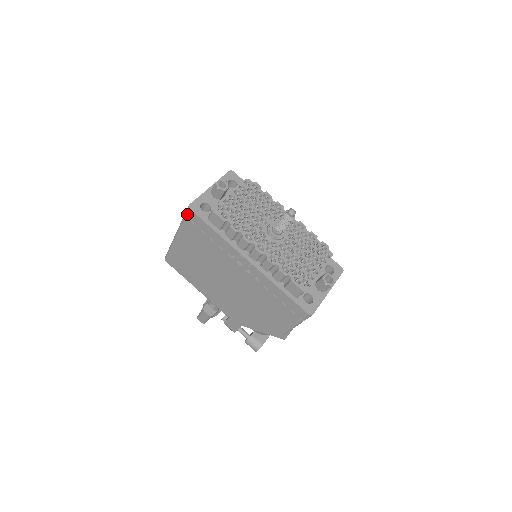
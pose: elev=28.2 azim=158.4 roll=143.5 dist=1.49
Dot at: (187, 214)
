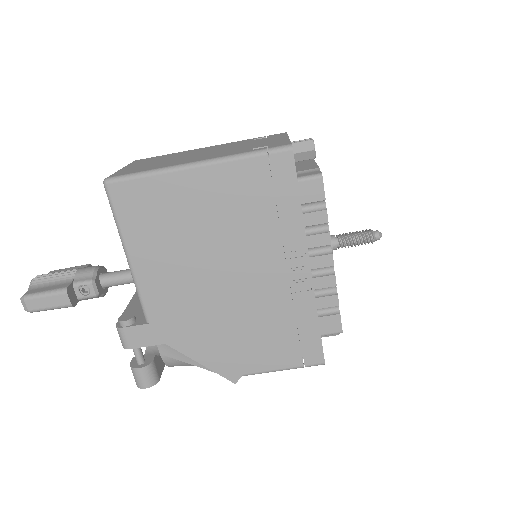
Dot at: (276, 153)
